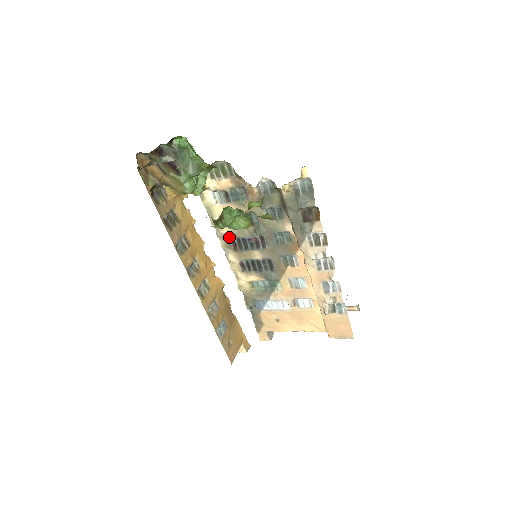
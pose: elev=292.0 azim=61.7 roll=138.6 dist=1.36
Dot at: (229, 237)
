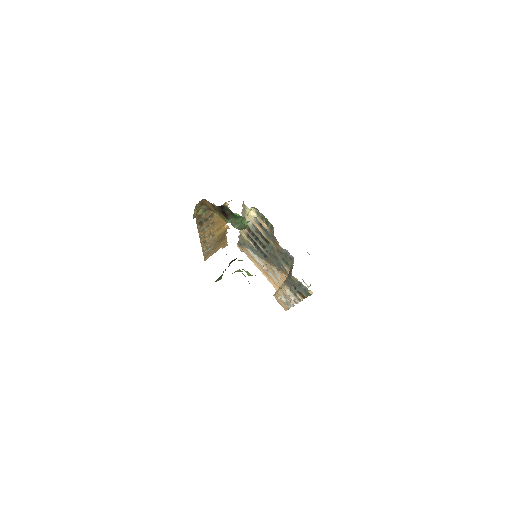
Dot at: (249, 226)
